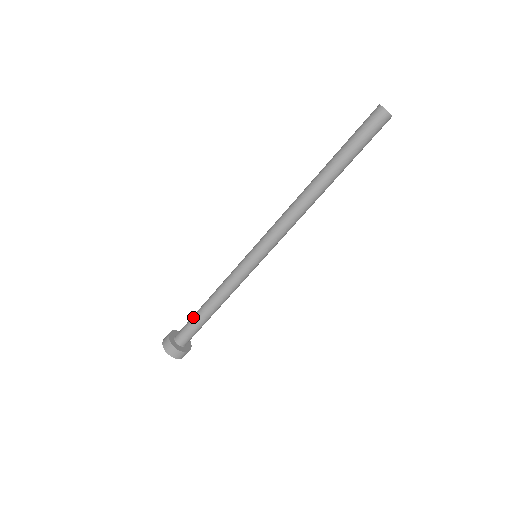
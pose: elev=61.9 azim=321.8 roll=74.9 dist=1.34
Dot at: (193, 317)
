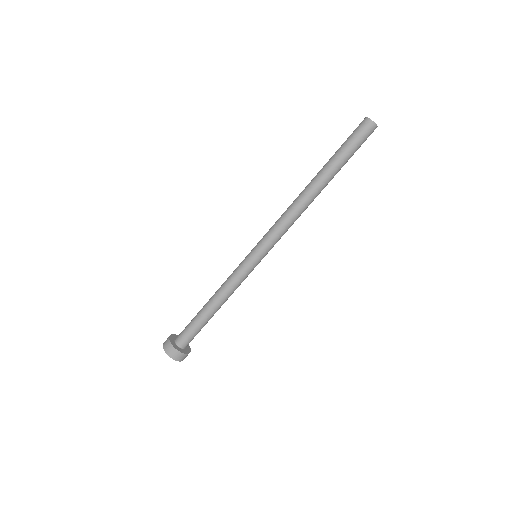
Dot at: (195, 316)
